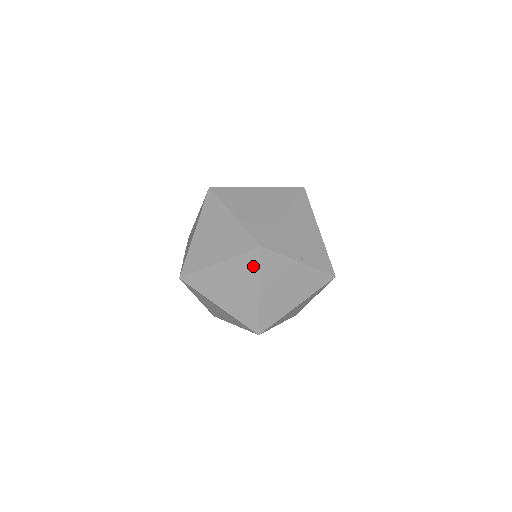
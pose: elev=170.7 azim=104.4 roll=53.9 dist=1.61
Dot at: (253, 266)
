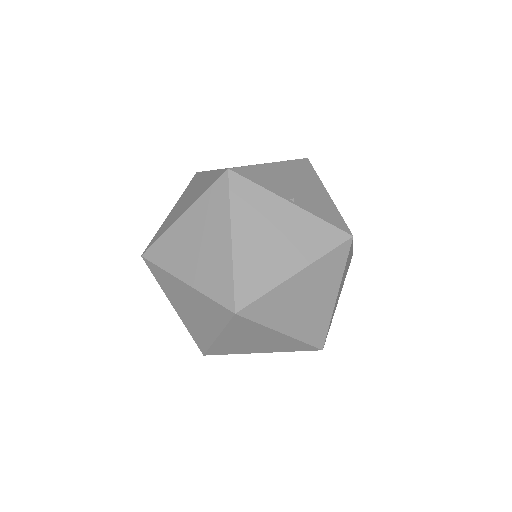
Dot at: (221, 201)
